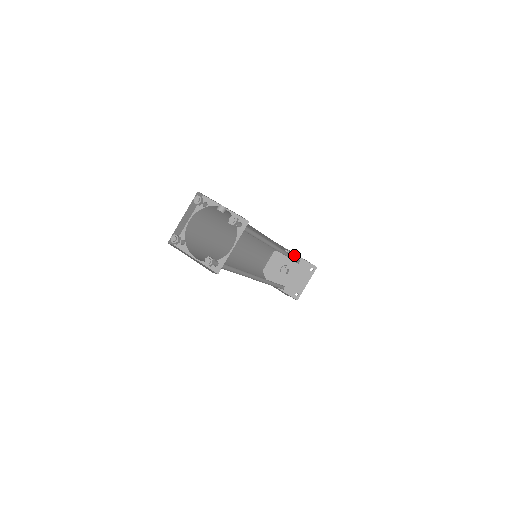
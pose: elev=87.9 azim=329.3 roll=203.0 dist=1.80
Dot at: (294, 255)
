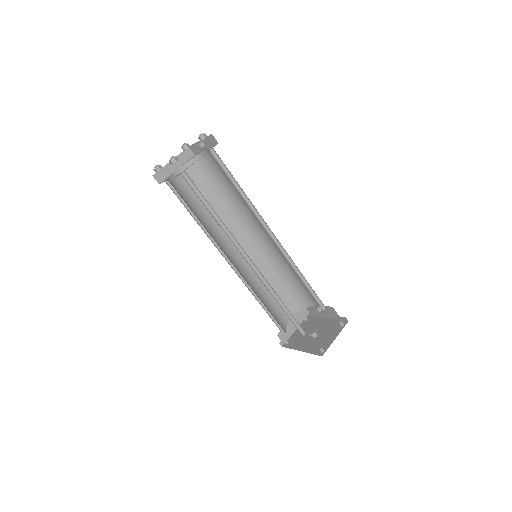
Dot at: (325, 319)
